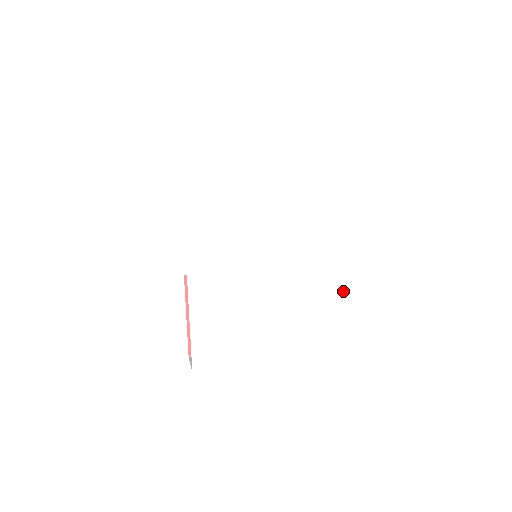
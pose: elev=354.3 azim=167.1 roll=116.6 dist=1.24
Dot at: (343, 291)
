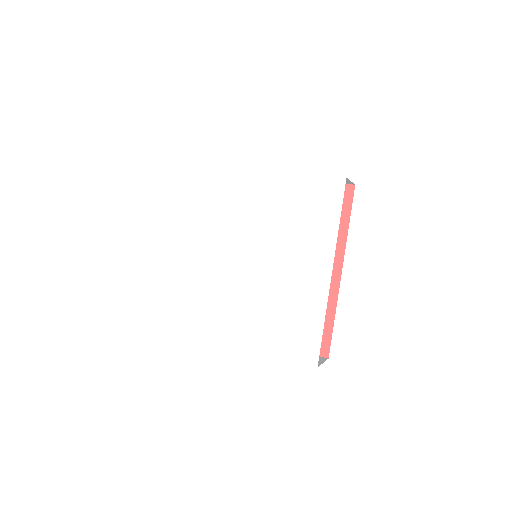
Dot at: (316, 302)
